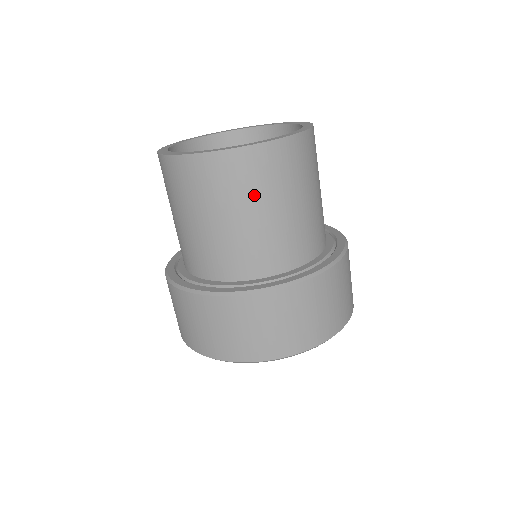
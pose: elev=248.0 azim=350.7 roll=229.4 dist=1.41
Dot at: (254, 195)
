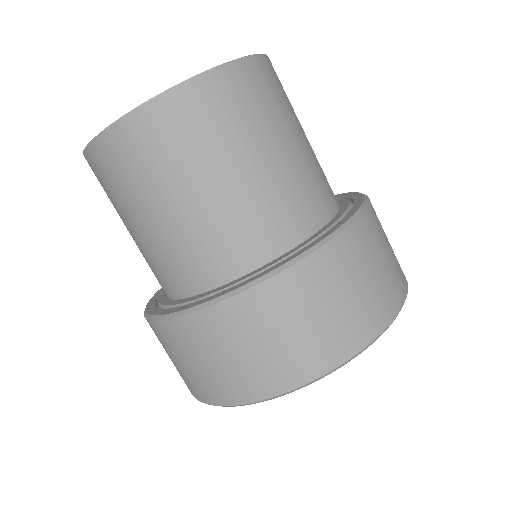
Dot at: (268, 121)
